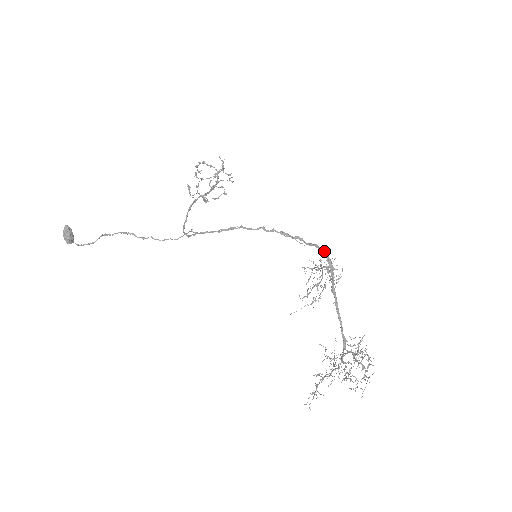
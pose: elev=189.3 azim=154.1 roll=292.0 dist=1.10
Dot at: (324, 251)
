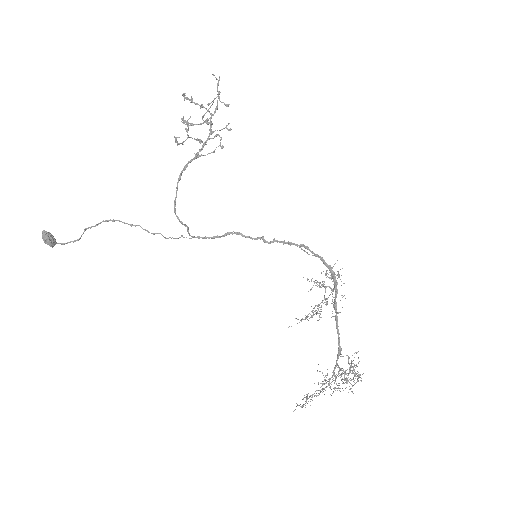
Dot at: (330, 269)
